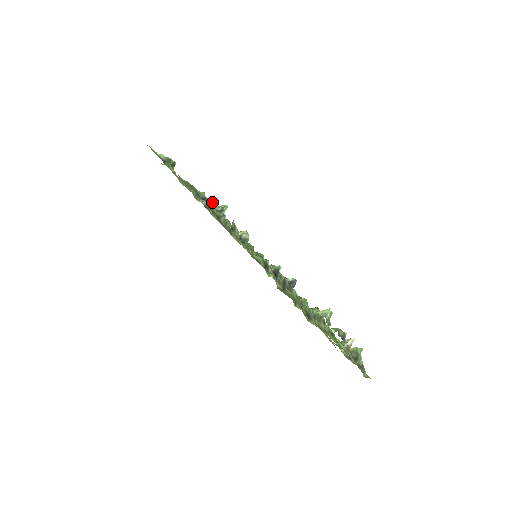
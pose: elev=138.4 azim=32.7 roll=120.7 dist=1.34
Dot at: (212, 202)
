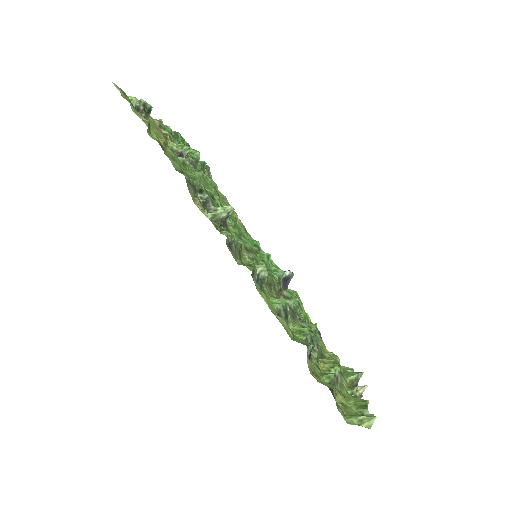
Dot at: (219, 213)
